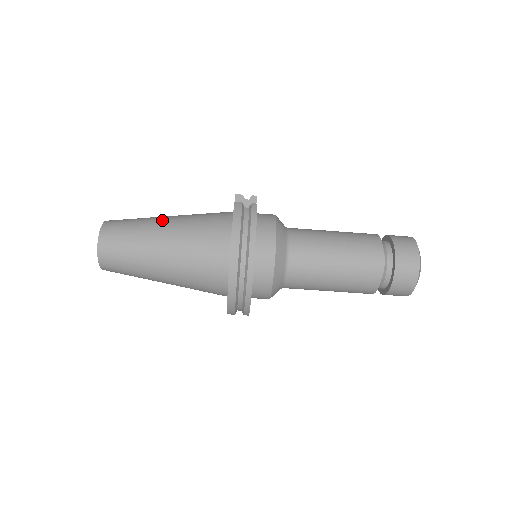
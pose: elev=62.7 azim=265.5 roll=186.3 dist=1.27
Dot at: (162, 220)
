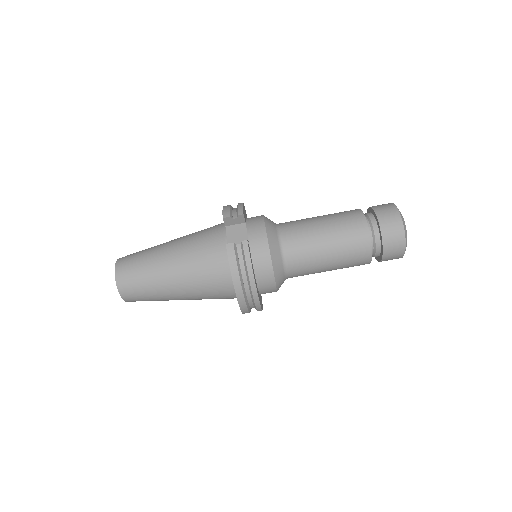
Dot at: (165, 261)
